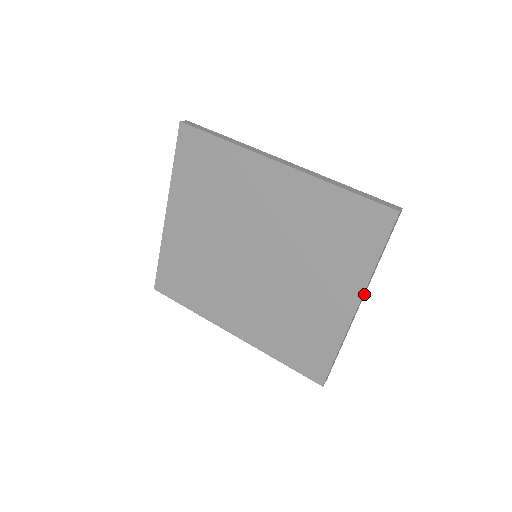
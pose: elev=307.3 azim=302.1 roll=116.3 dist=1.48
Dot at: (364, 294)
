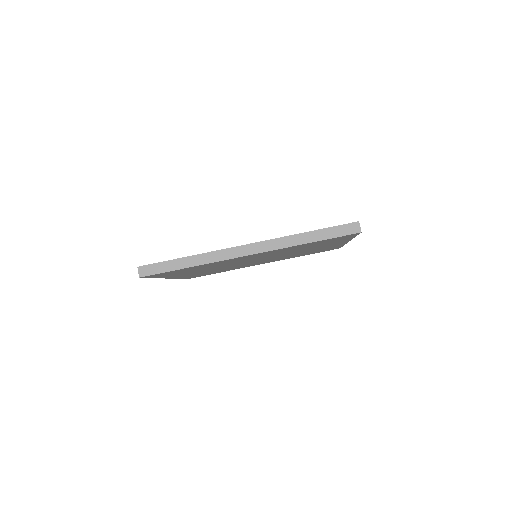
Dot at: occluded
